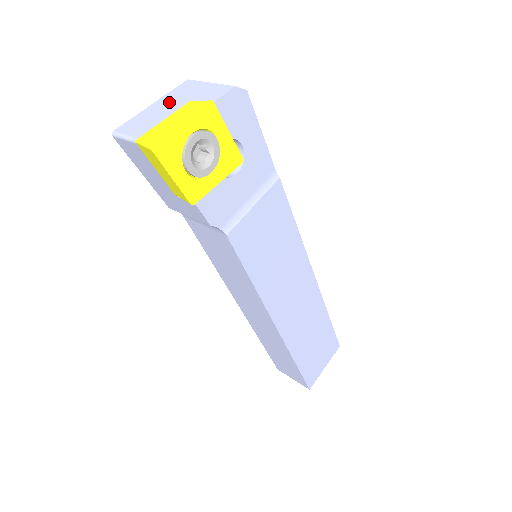
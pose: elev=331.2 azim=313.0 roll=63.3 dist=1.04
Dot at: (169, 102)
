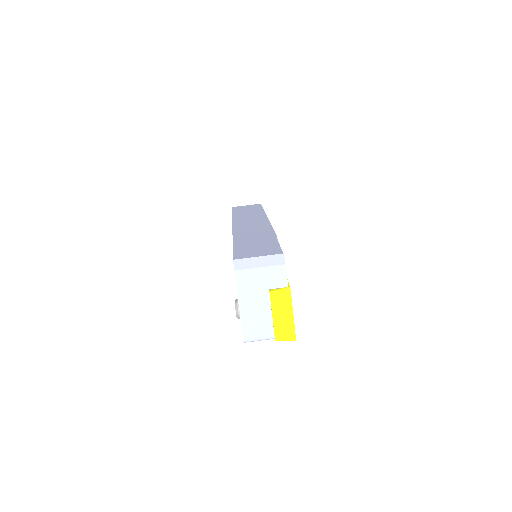
Dot at: (252, 300)
